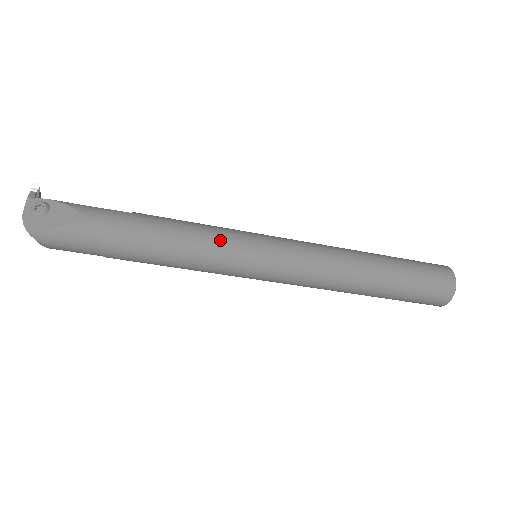
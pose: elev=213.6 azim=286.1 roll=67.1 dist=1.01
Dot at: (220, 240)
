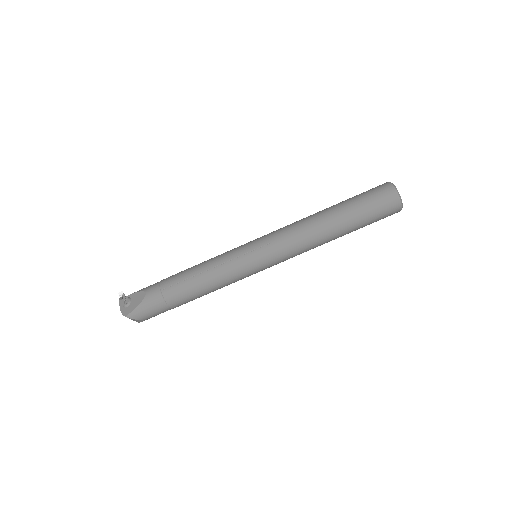
Dot at: (225, 259)
